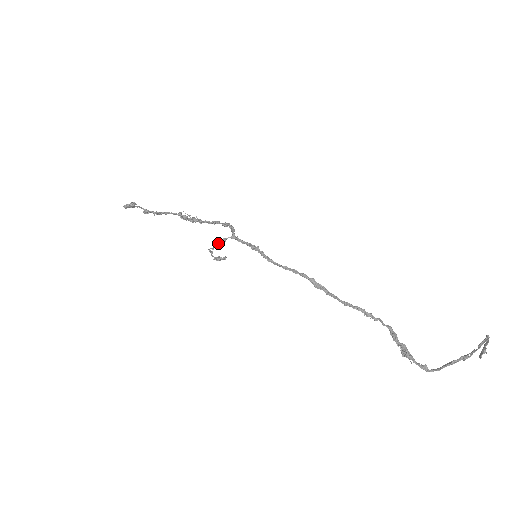
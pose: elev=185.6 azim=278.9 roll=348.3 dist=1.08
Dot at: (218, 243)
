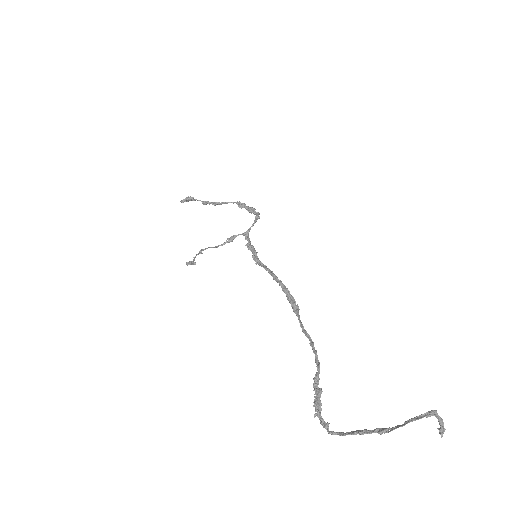
Dot at: (227, 241)
